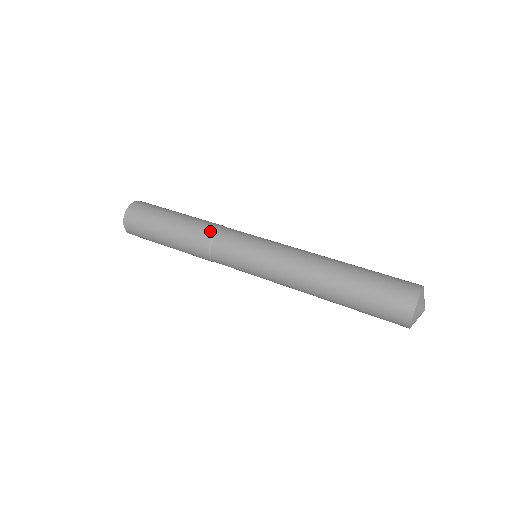
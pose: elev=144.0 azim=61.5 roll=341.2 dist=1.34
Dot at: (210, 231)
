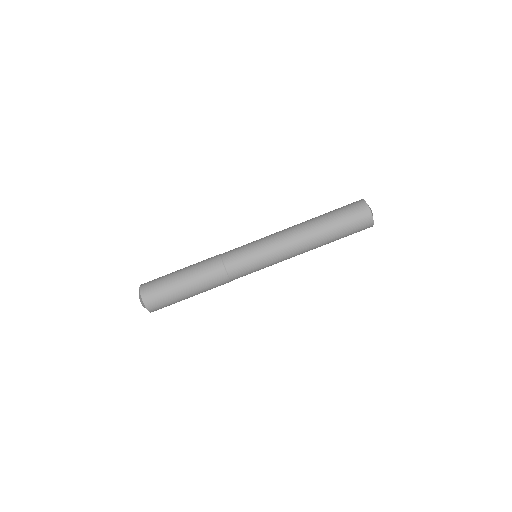
Dot at: (217, 261)
